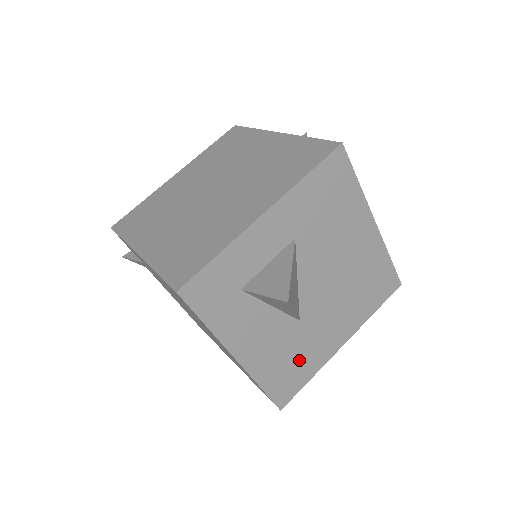
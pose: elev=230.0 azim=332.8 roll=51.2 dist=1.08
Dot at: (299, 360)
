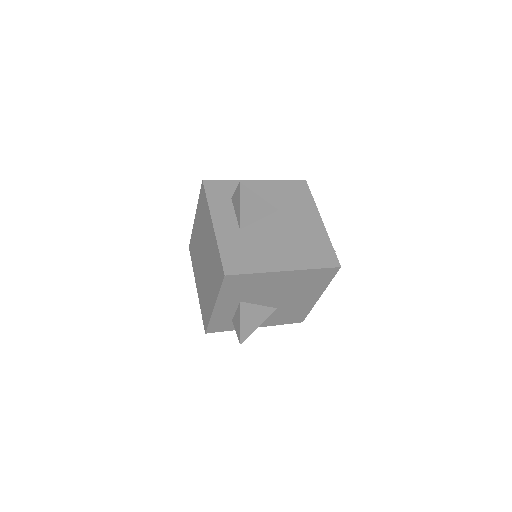
Dot at: (294, 312)
